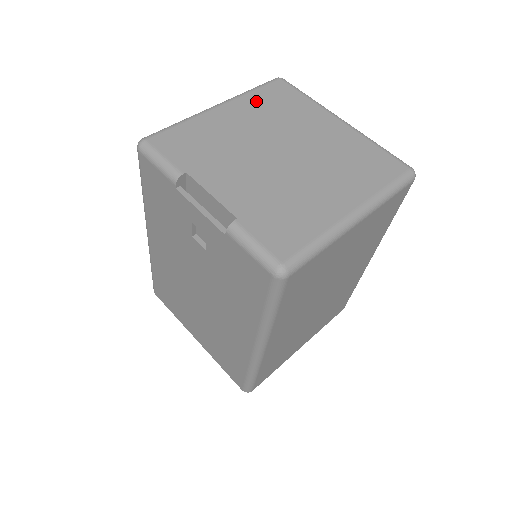
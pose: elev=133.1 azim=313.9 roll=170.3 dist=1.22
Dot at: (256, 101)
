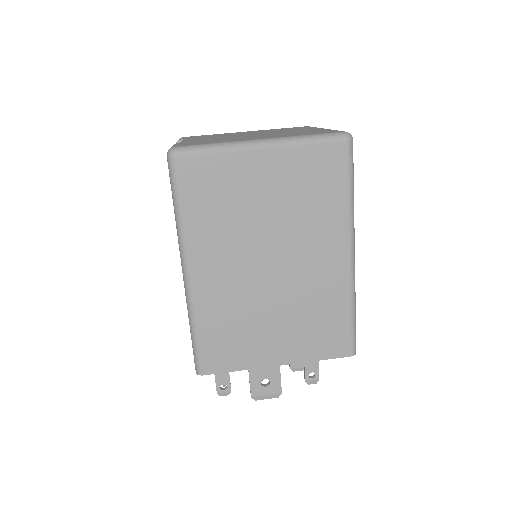
Dot at: occluded
